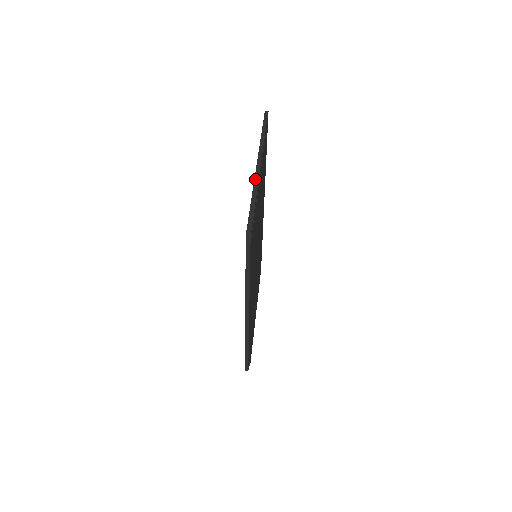
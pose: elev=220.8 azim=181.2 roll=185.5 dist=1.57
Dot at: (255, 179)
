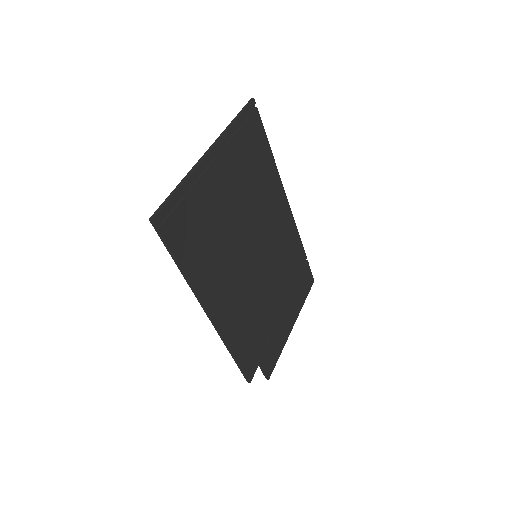
Dot at: (195, 165)
